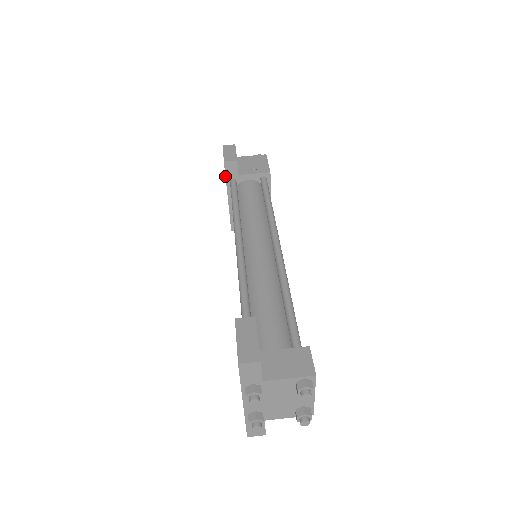
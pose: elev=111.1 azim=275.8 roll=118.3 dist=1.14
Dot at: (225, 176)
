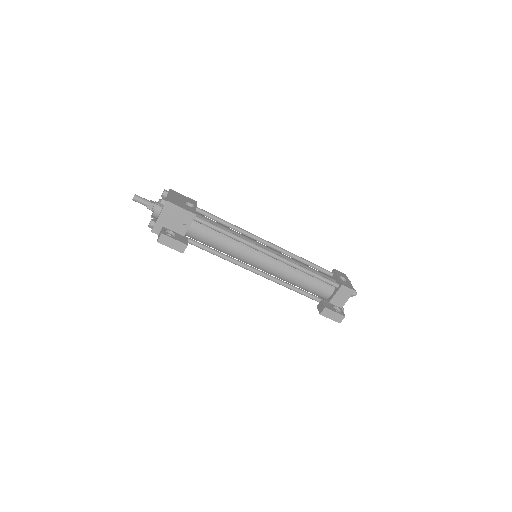
Dot at: occluded
